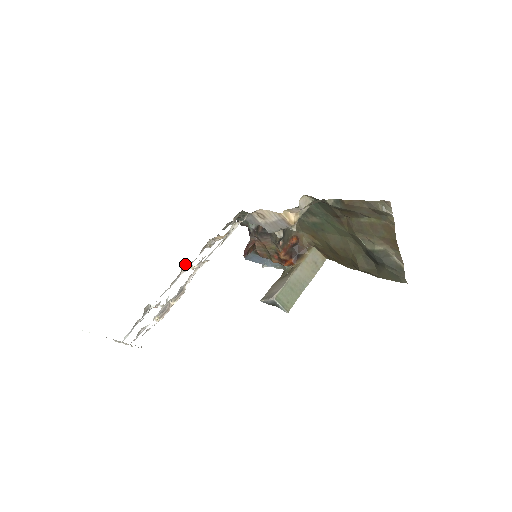
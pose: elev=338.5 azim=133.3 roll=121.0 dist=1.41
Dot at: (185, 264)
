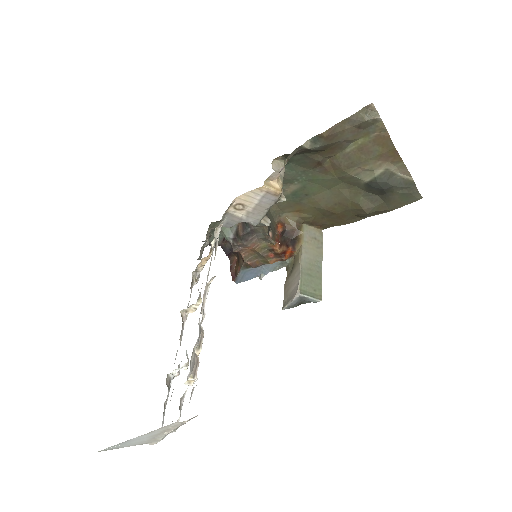
Dot at: (182, 310)
